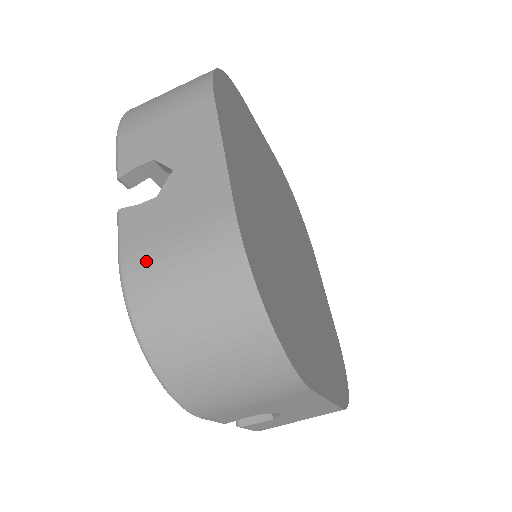
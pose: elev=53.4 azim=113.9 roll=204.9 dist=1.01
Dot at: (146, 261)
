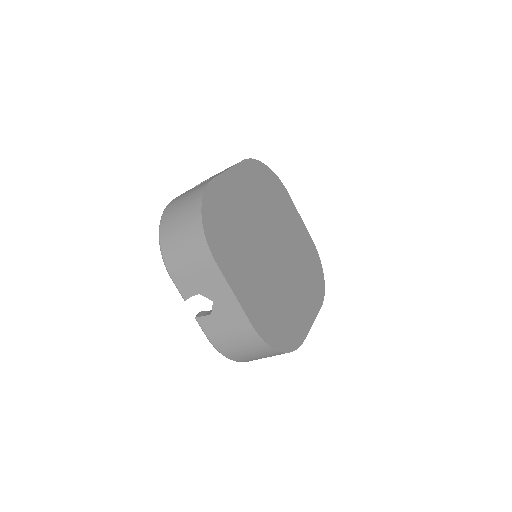
Dot at: (221, 342)
